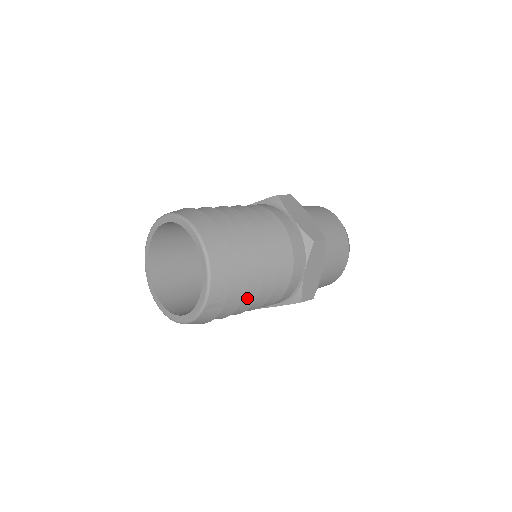
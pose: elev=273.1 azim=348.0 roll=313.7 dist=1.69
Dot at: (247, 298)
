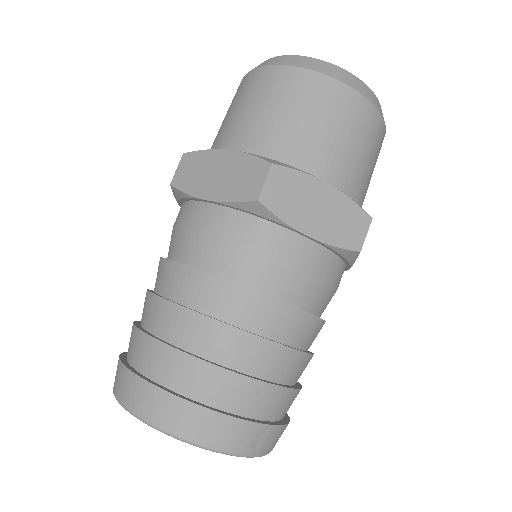
Dot at: (283, 367)
